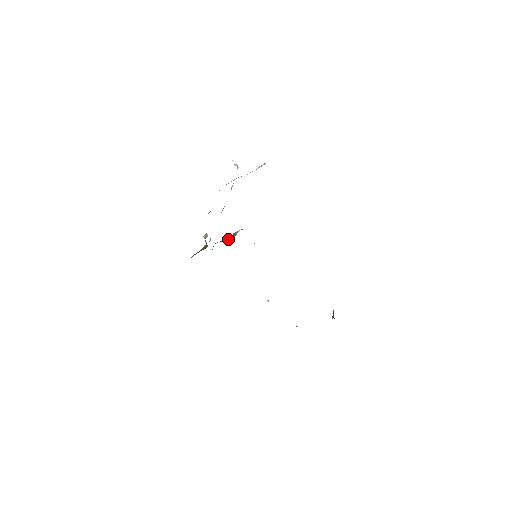
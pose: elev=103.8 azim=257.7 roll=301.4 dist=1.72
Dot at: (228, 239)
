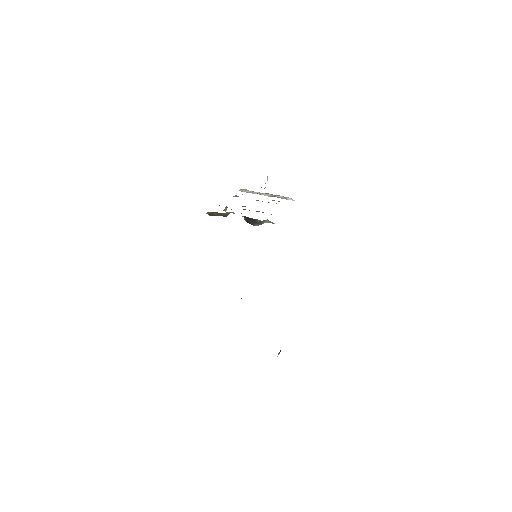
Dot at: (253, 222)
